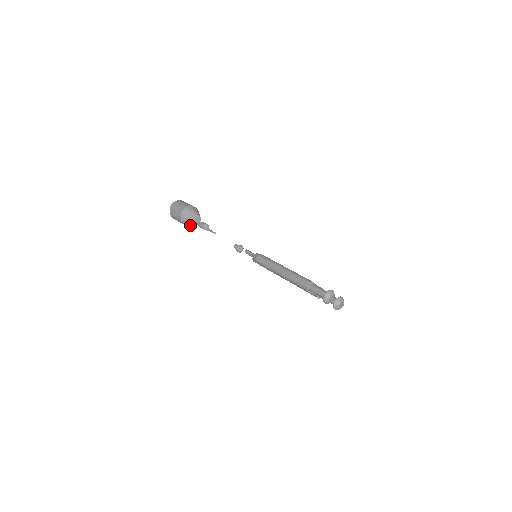
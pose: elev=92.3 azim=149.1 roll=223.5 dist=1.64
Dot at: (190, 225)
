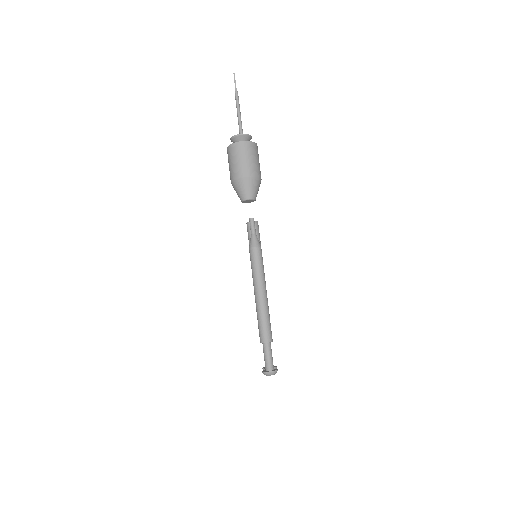
Dot at: occluded
